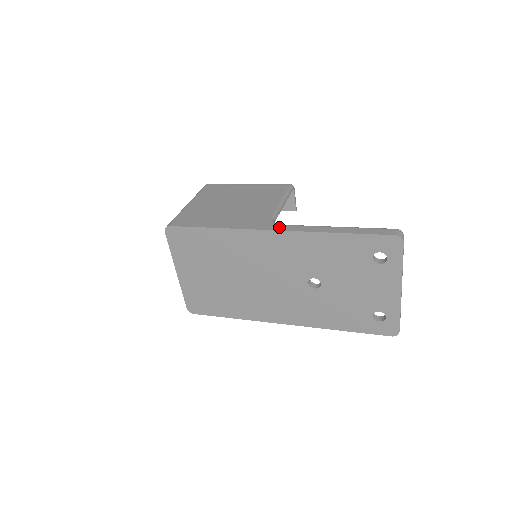
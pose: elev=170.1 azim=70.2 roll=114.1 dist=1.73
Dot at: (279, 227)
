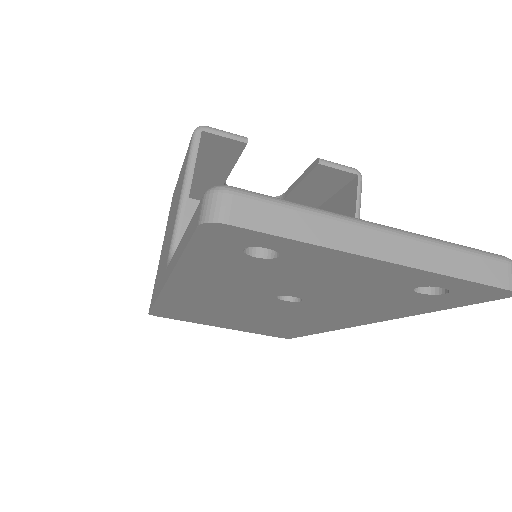
Dot at: (165, 277)
